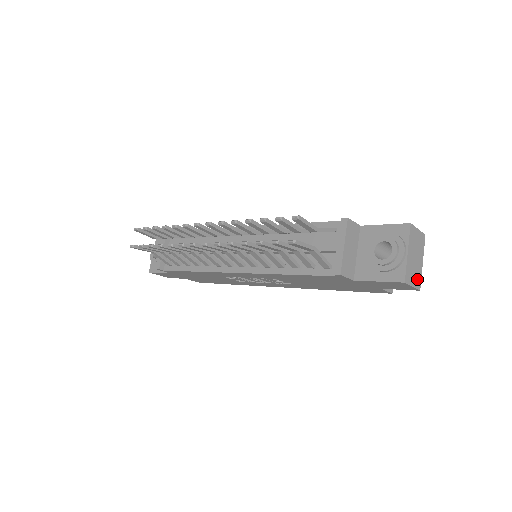
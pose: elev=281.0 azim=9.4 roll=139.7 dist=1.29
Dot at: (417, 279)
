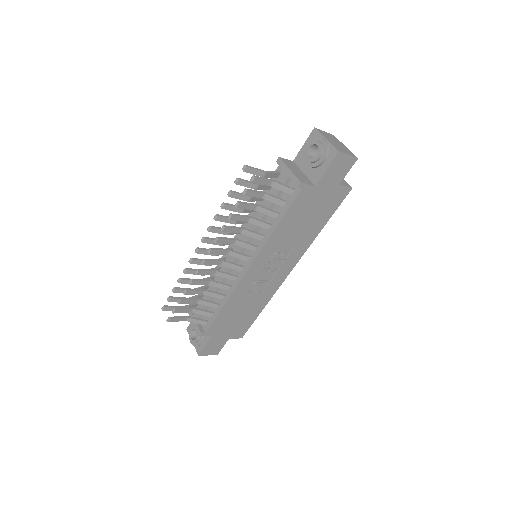
Dot at: (349, 153)
